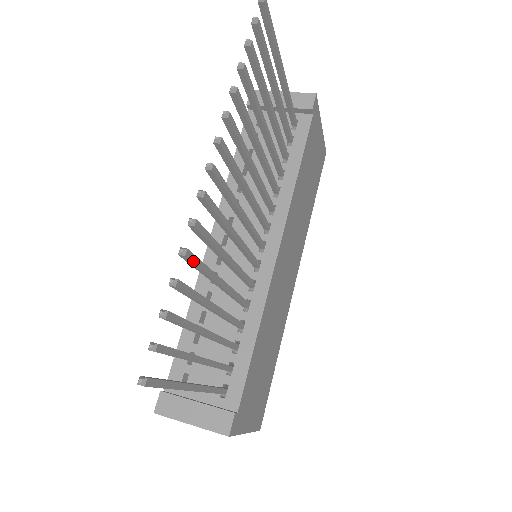
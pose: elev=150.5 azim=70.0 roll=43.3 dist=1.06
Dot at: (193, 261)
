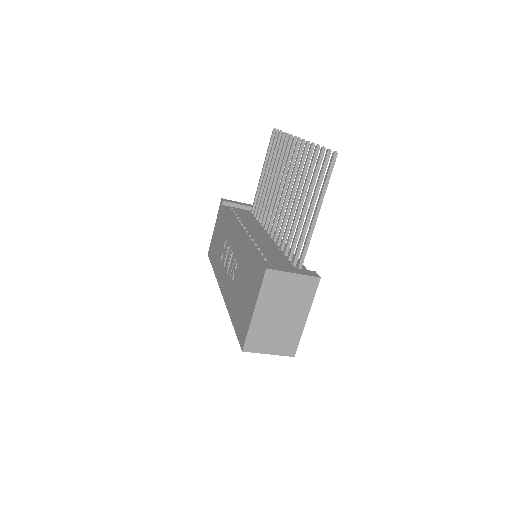
Dot at: occluded
